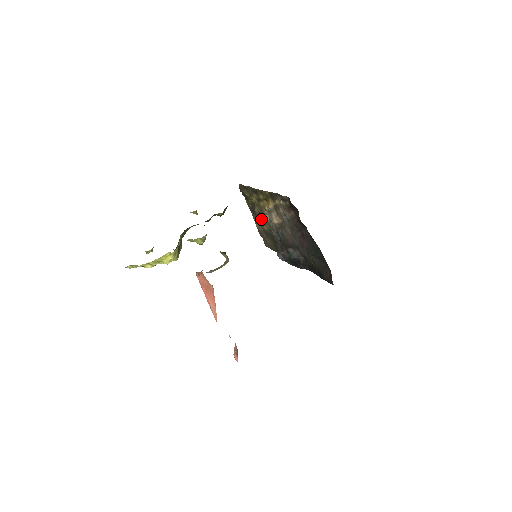
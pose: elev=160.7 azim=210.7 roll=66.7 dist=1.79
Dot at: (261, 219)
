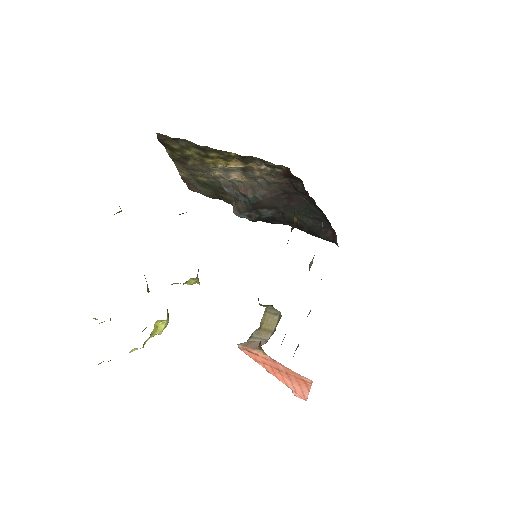
Dot at: (199, 173)
